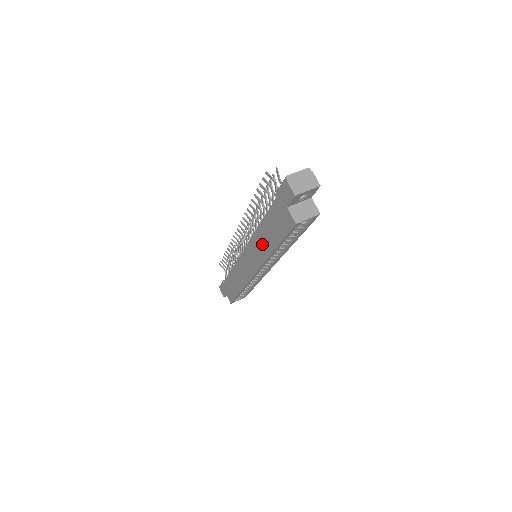
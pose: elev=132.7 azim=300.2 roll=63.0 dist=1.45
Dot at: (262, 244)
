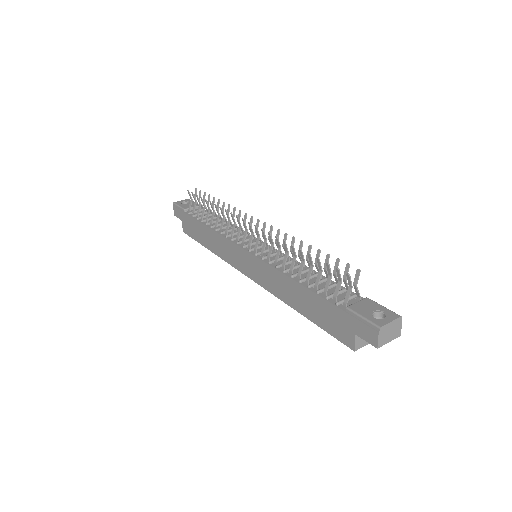
Dot at: (285, 290)
